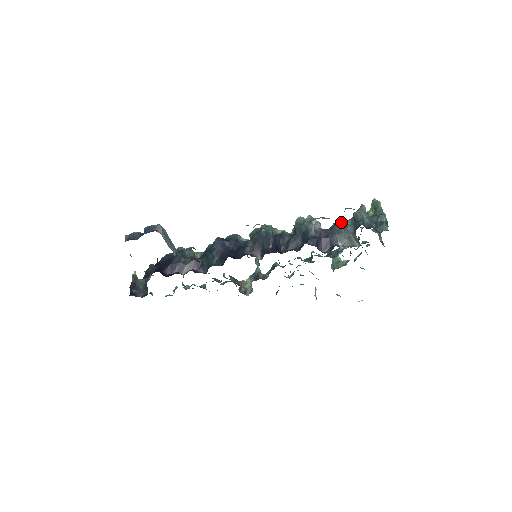
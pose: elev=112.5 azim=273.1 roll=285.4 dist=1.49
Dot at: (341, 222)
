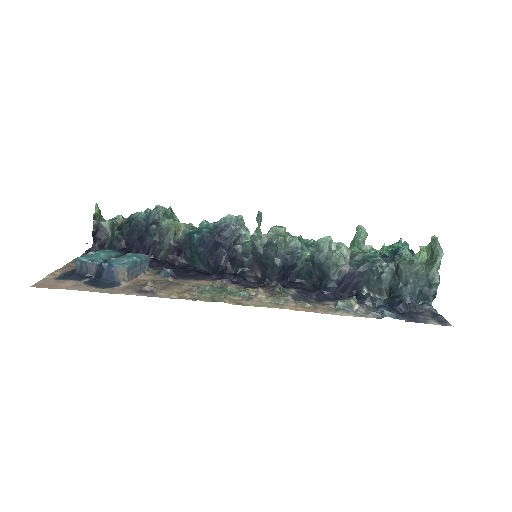
Dot at: (378, 269)
